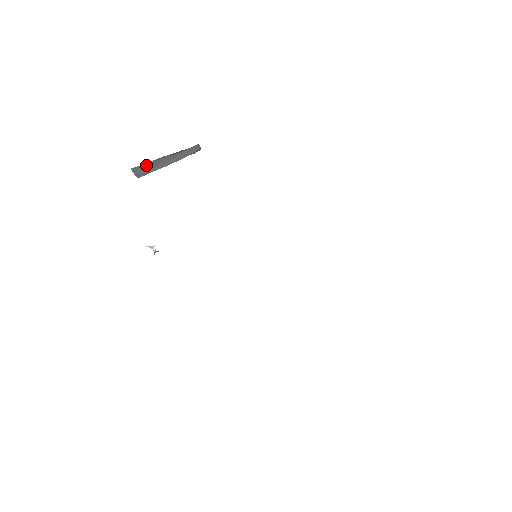
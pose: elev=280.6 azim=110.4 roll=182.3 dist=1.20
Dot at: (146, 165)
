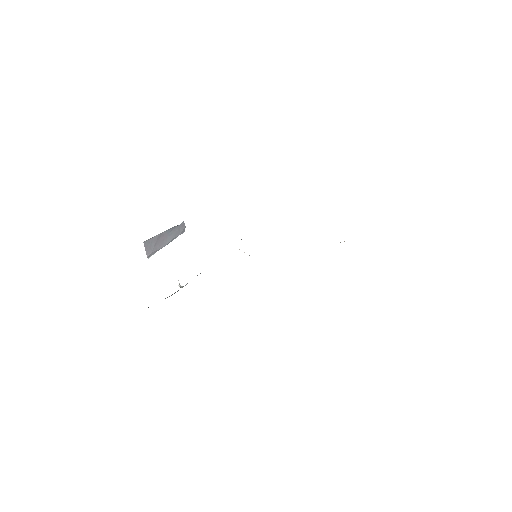
Dot at: (153, 241)
